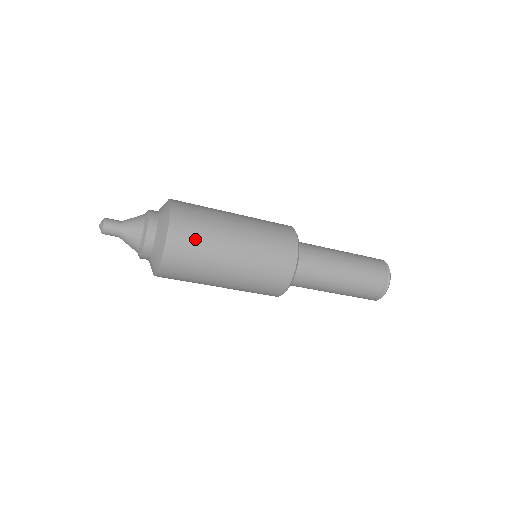
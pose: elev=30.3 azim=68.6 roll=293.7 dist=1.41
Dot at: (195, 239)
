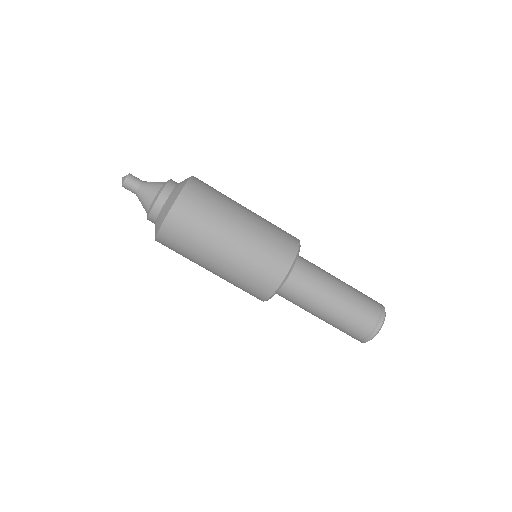
Dot at: (200, 212)
